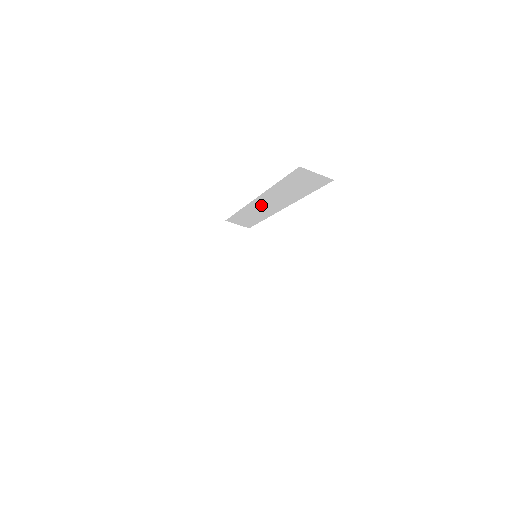
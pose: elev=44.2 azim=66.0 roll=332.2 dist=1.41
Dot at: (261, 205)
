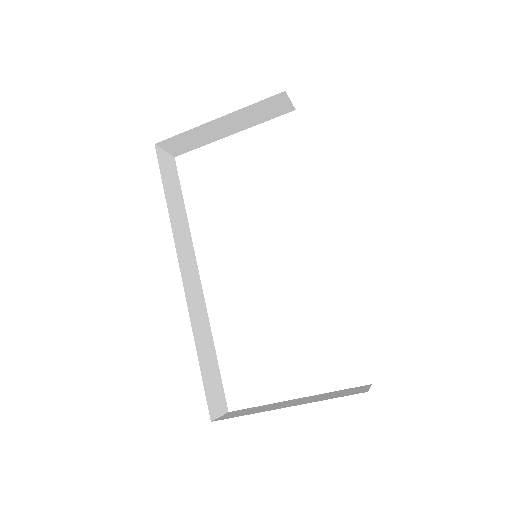
Dot at: occluded
